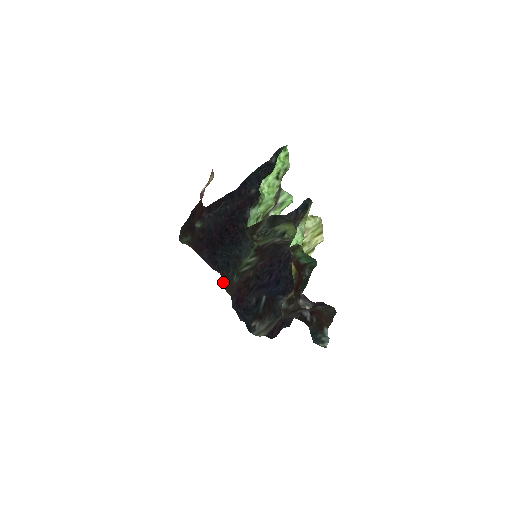
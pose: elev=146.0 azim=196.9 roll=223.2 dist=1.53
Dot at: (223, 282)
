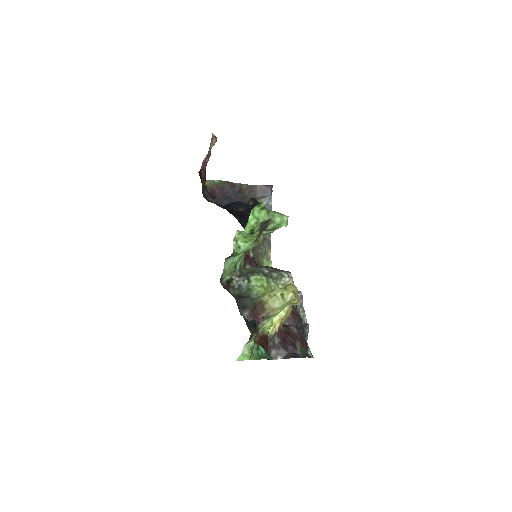
Dot at: occluded
